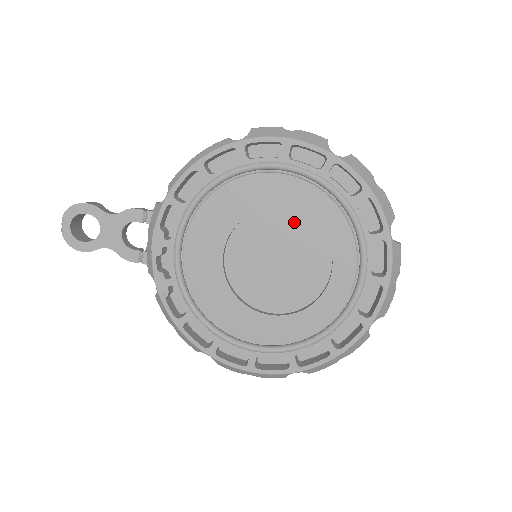
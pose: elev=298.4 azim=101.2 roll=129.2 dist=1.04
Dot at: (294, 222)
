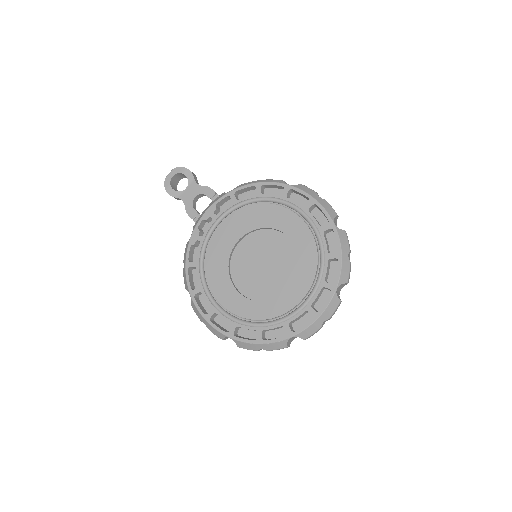
Dot at: (288, 248)
